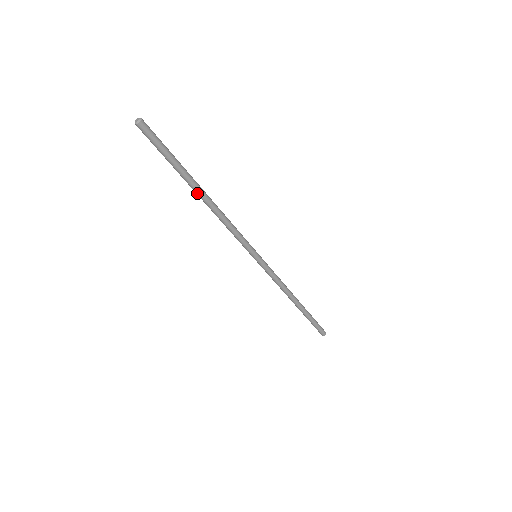
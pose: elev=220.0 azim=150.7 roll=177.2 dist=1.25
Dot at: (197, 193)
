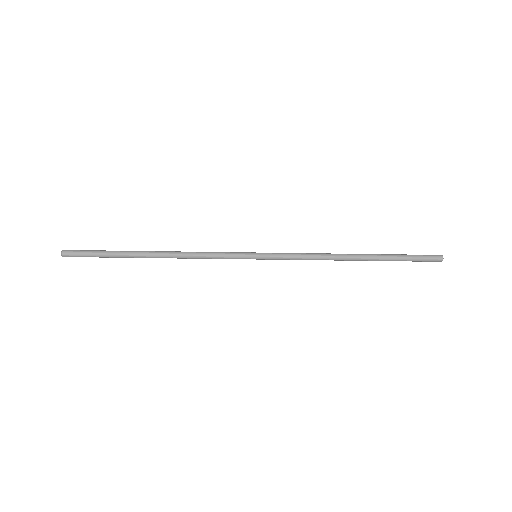
Dot at: (148, 257)
